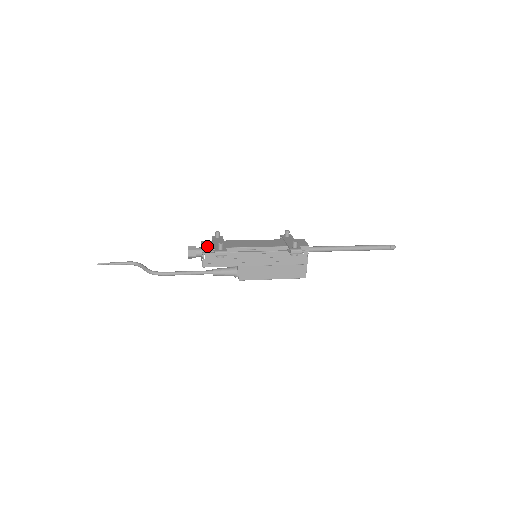
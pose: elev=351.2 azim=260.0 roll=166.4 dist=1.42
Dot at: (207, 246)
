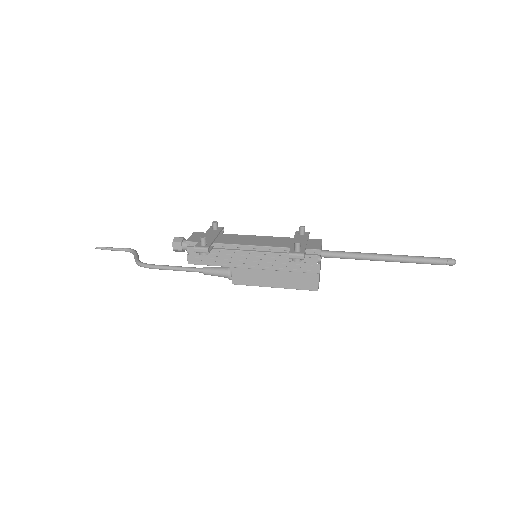
Dot at: (193, 239)
